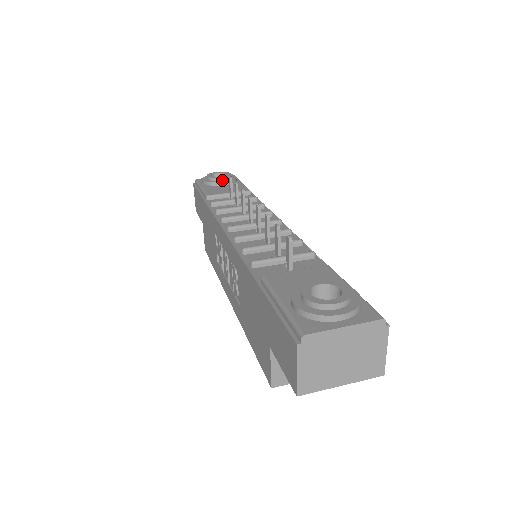
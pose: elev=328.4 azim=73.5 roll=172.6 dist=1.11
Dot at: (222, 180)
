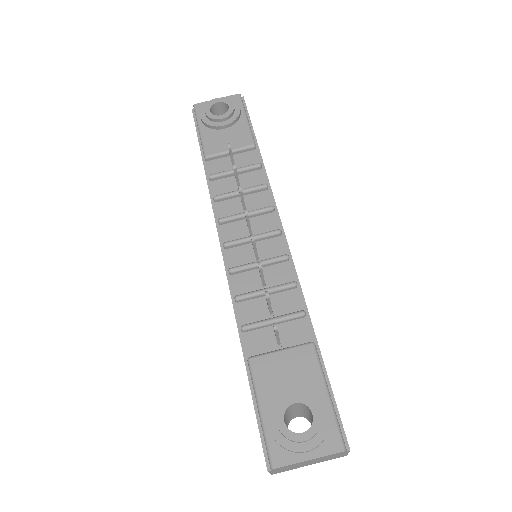
Dot at: (223, 121)
